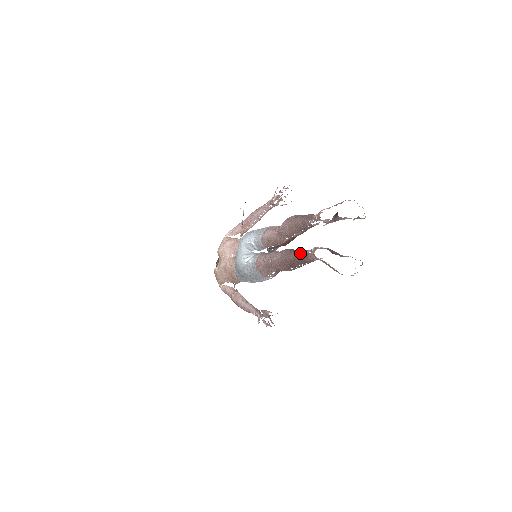
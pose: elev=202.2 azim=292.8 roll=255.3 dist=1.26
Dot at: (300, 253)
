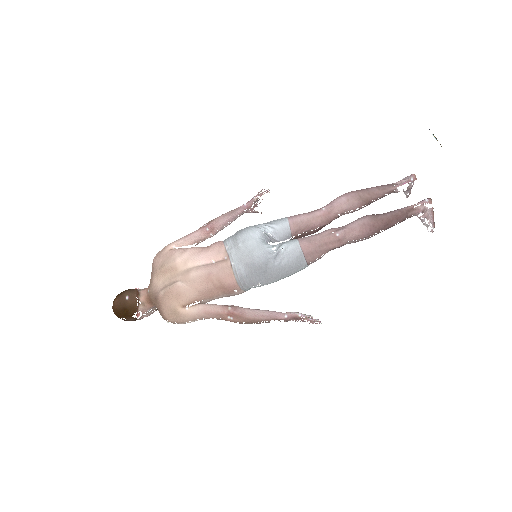
Dot at: (400, 210)
